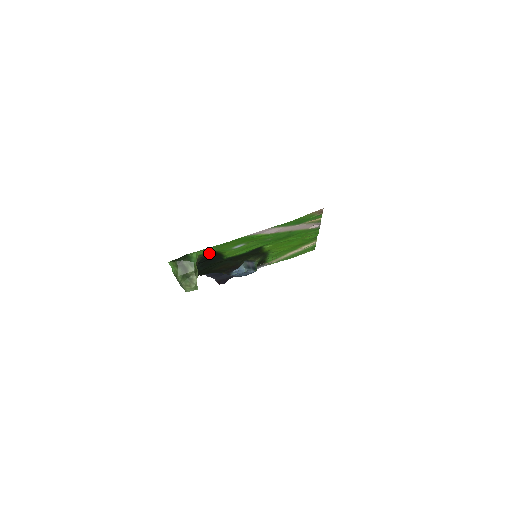
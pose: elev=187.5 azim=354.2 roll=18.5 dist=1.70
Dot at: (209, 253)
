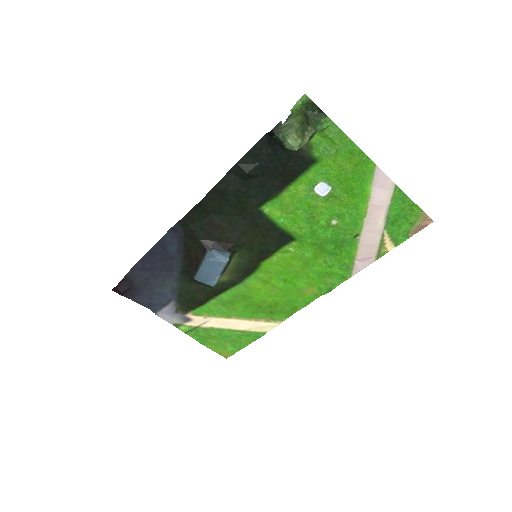
Dot at: (311, 154)
